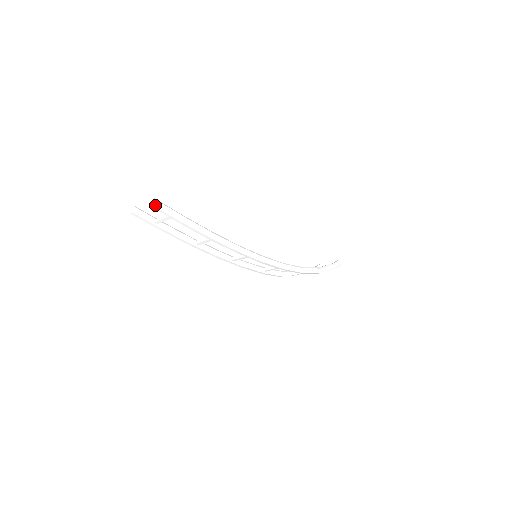
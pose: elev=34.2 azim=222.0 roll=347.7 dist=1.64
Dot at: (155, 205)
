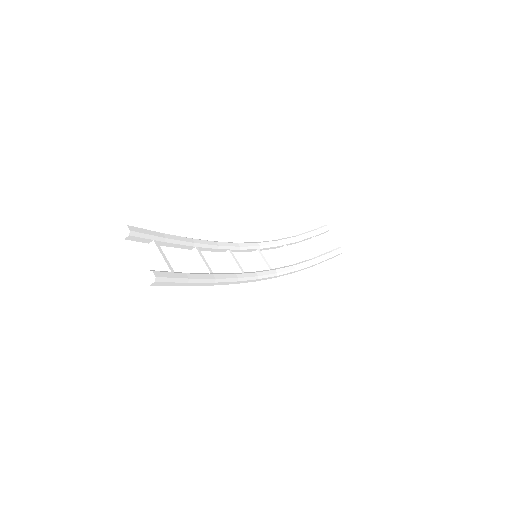
Dot at: (152, 285)
